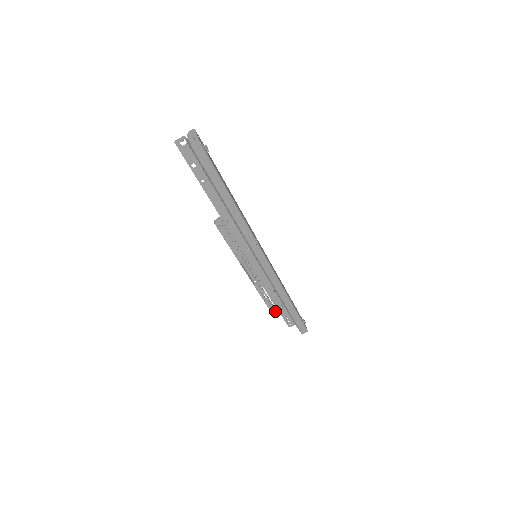
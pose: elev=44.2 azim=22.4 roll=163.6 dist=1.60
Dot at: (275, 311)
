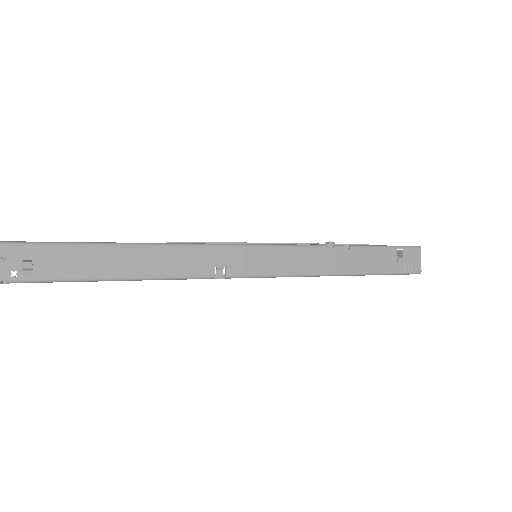
Dot at: occluded
